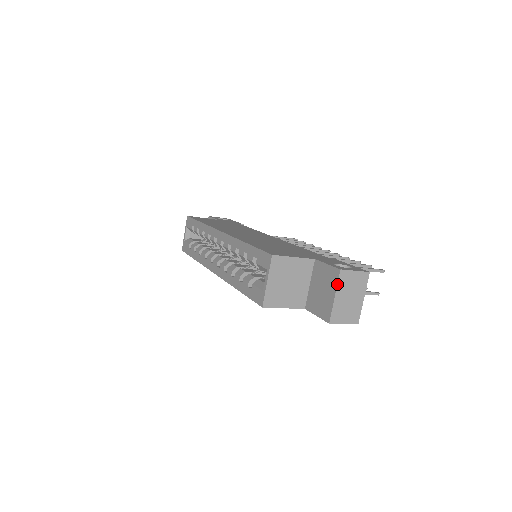
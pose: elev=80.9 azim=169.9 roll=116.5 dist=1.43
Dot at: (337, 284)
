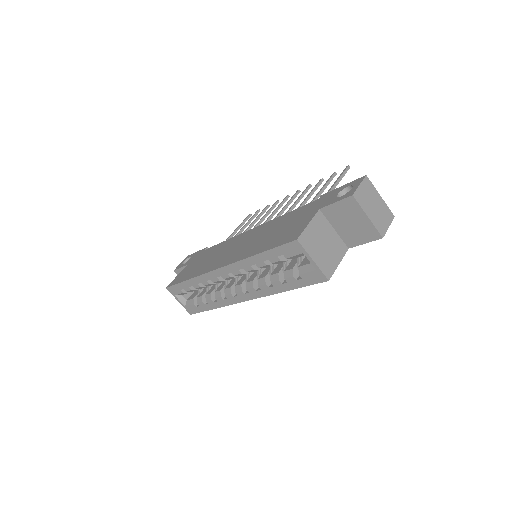
Dot at: (361, 207)
